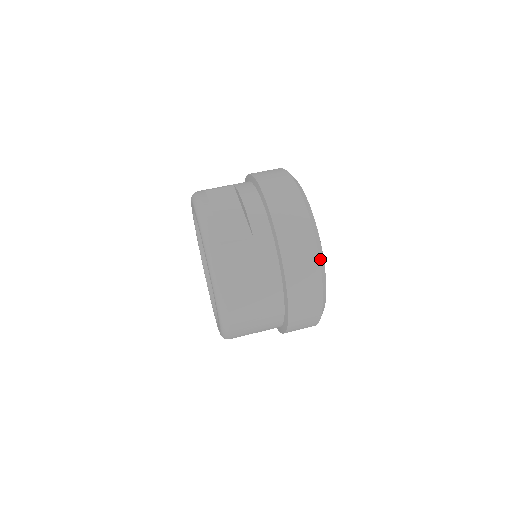
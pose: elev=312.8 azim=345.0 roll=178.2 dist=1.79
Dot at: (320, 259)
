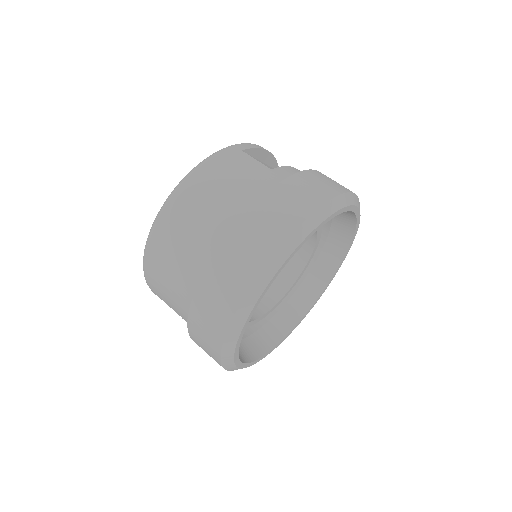
Dot at: (306, 223)
